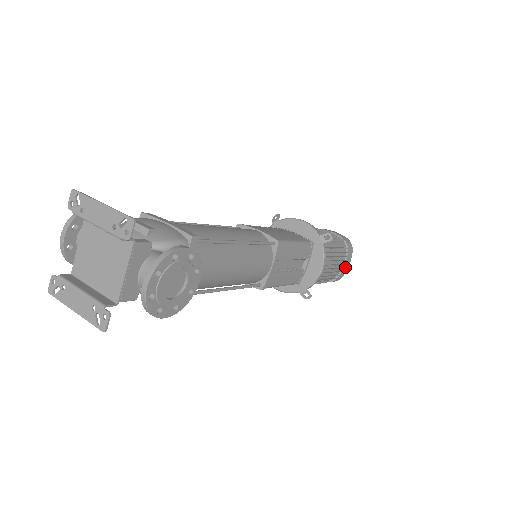
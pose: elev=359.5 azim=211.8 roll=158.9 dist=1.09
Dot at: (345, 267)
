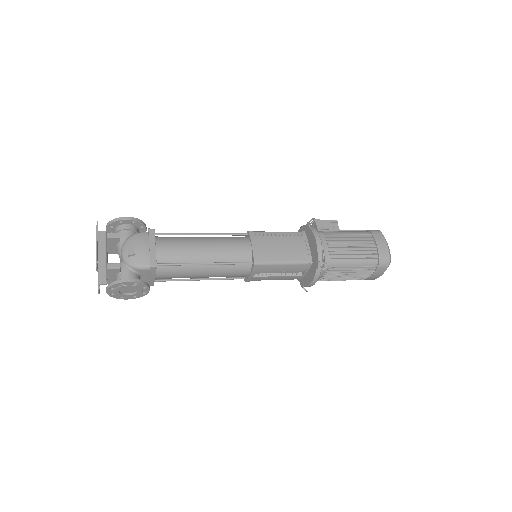
Dot at: (374, 276)
